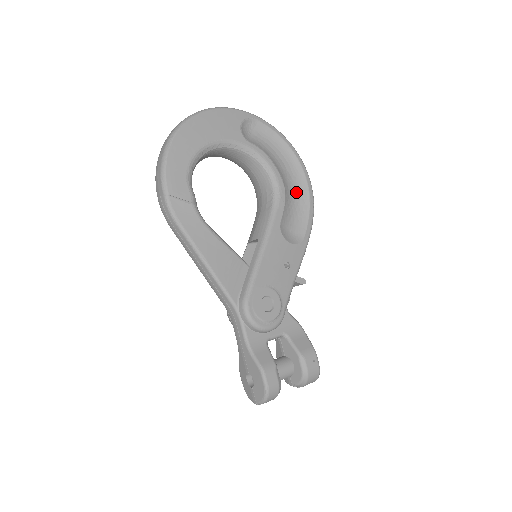
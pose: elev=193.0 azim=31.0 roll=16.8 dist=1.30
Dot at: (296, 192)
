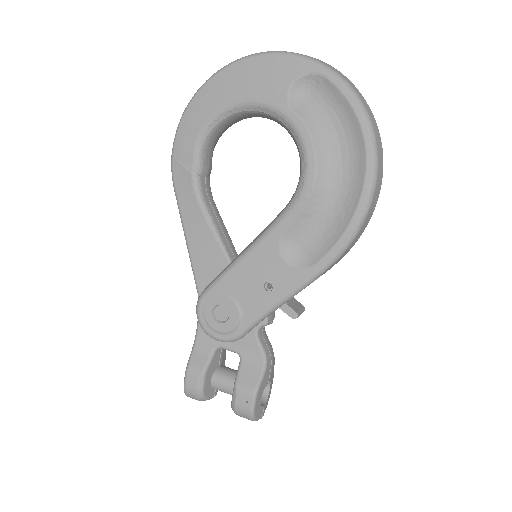
Dot at: (339, 199)
